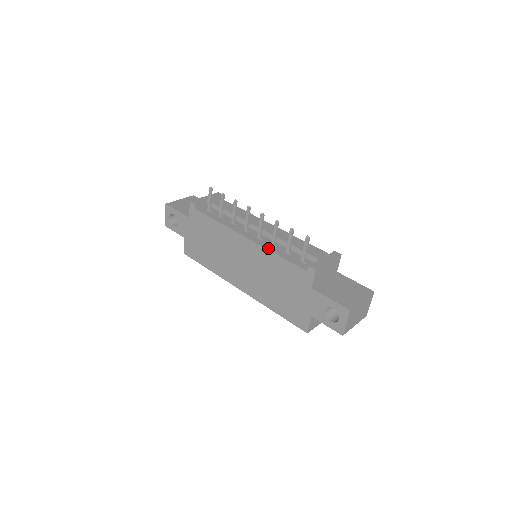
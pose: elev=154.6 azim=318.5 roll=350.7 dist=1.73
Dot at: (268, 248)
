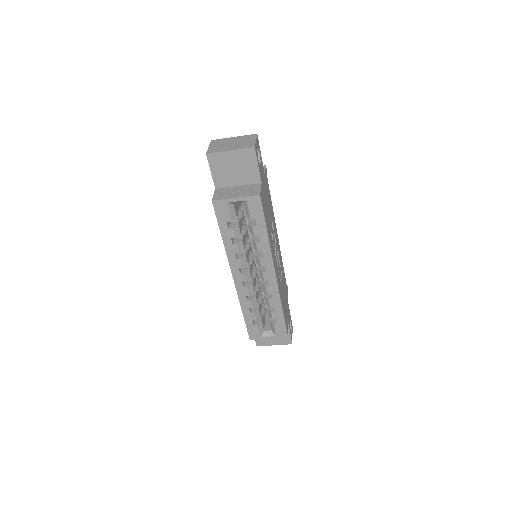
Dot at: occluded
